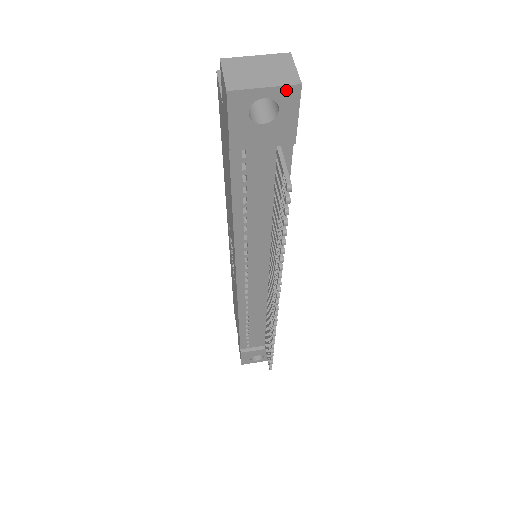
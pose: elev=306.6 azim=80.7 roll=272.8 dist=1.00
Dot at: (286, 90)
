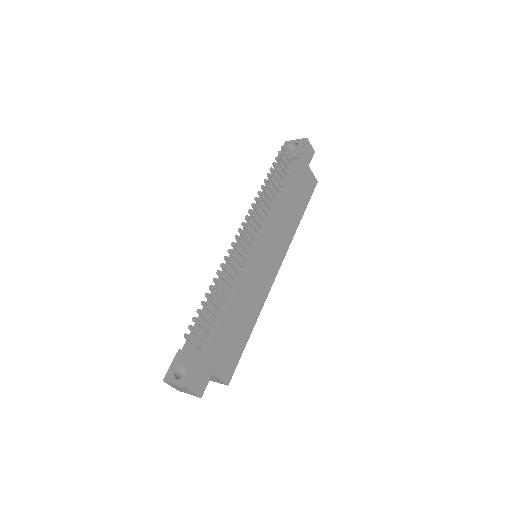
Dot at: (302, 140)
